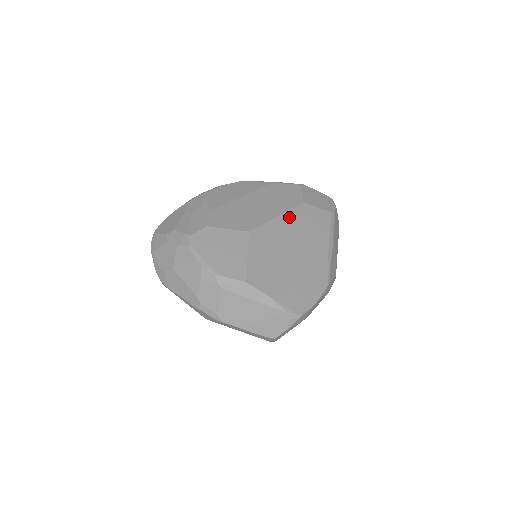
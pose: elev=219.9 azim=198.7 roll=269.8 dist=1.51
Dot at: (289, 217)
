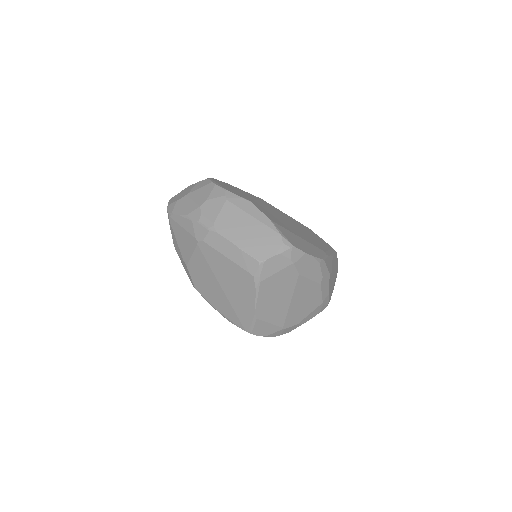
Dot at: (296, 221)
